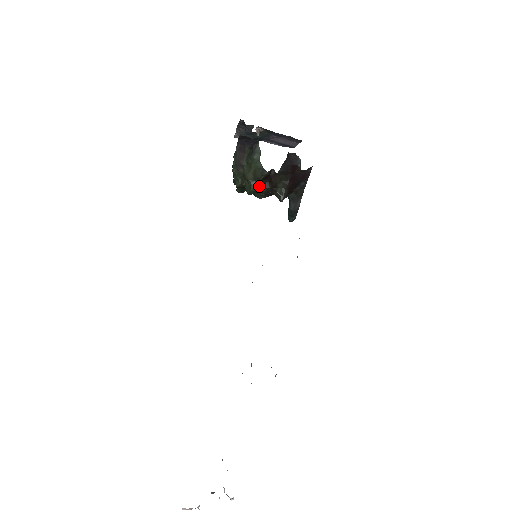
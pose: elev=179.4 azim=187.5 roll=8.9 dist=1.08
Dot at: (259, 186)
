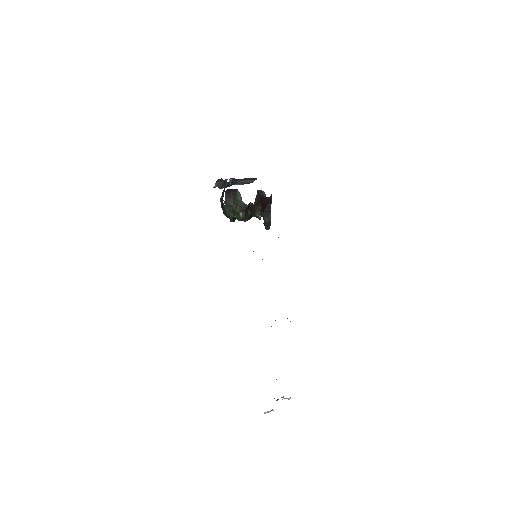
Dot at: (245, 214)
